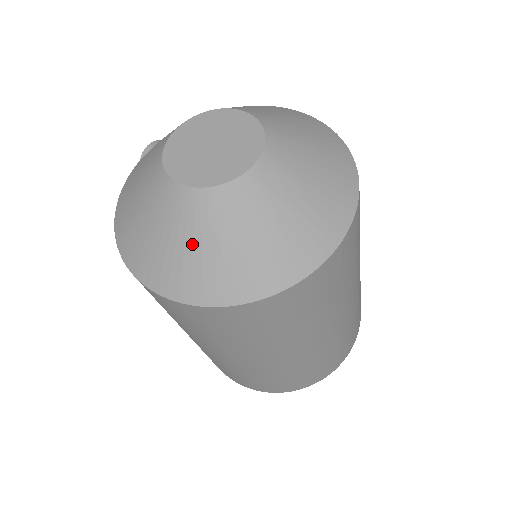
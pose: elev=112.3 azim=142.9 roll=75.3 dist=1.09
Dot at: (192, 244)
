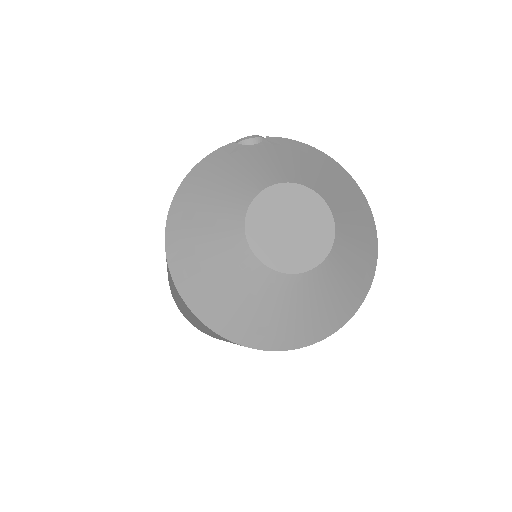
Dot at: (220, 278)
